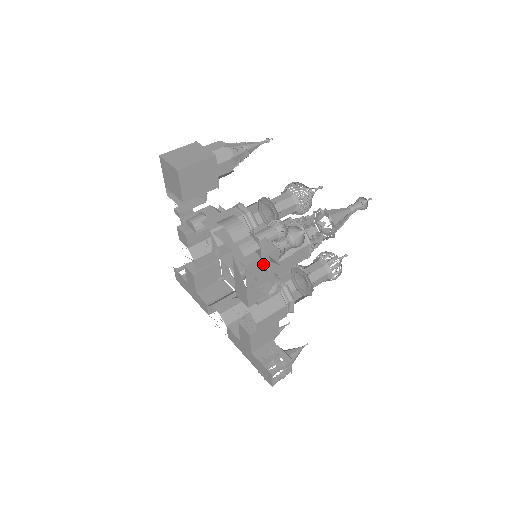
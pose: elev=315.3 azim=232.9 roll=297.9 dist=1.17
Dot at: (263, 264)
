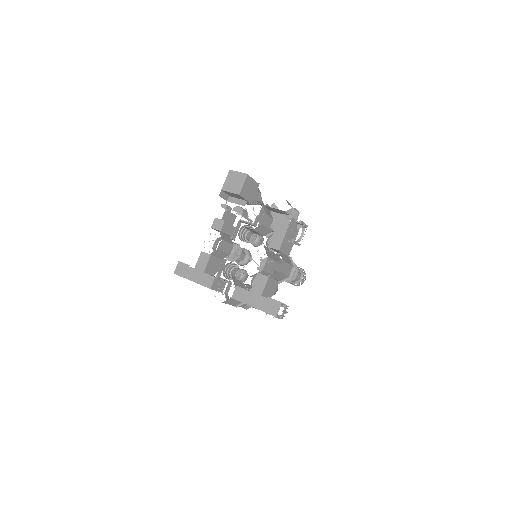
Dot at: (295, 226)
